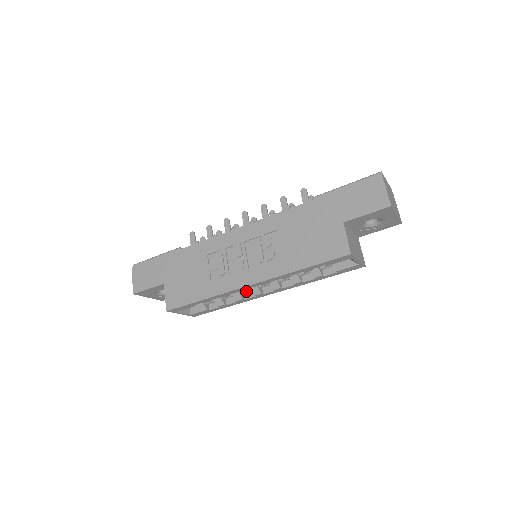
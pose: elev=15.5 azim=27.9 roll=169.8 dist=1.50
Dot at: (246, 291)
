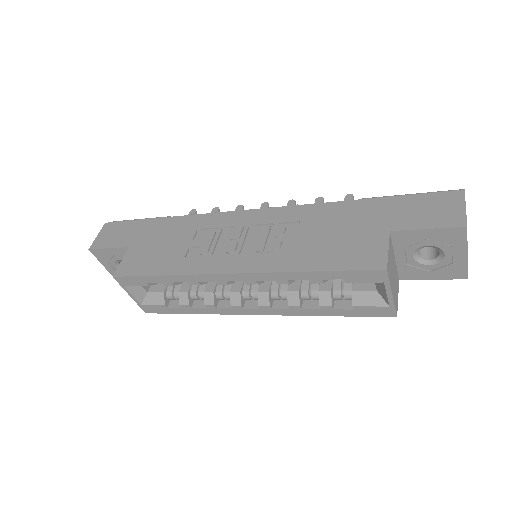
Dot at: (223, 297)
